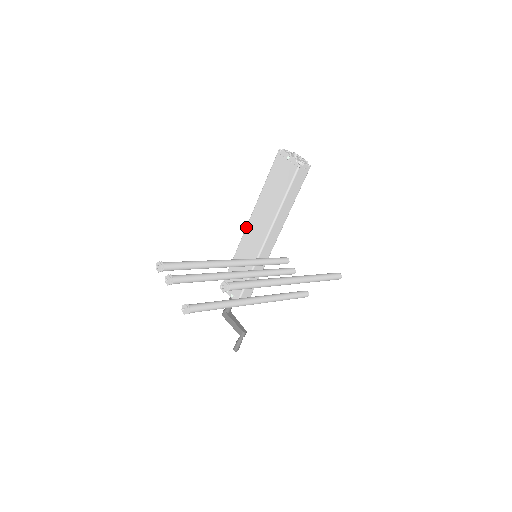
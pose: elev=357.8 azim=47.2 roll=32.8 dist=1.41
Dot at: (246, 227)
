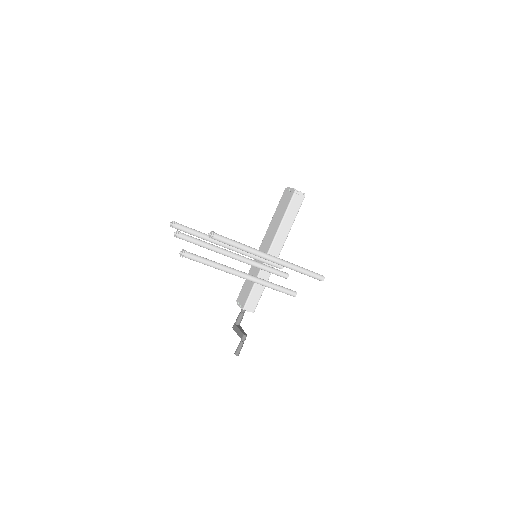
Dot at: (259, 249)
